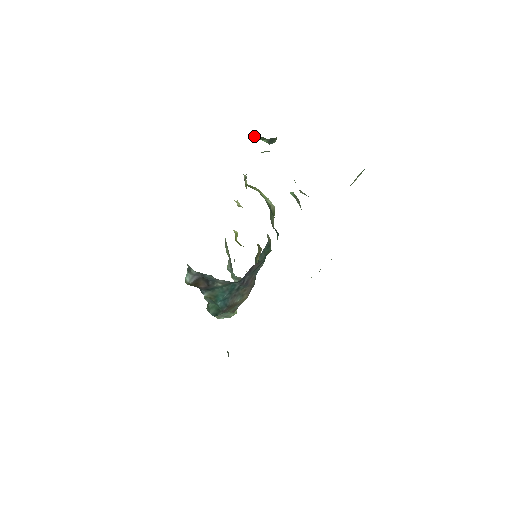
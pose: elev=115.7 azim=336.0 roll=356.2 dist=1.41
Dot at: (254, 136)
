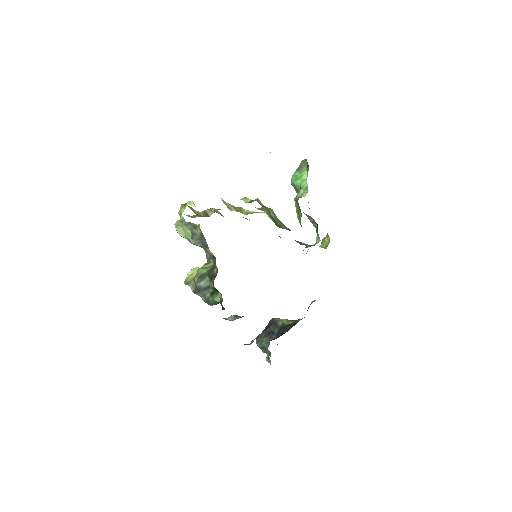
Dot at: occluded
